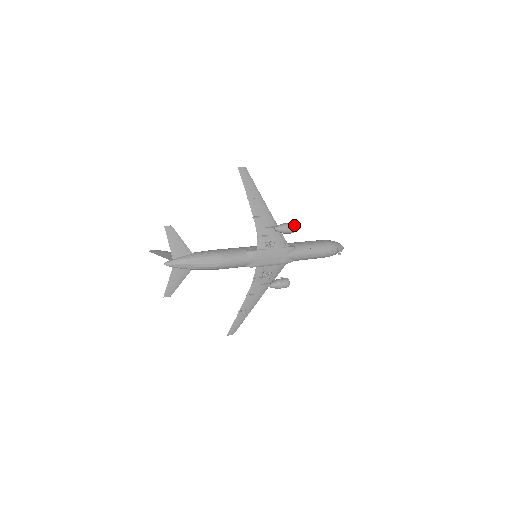
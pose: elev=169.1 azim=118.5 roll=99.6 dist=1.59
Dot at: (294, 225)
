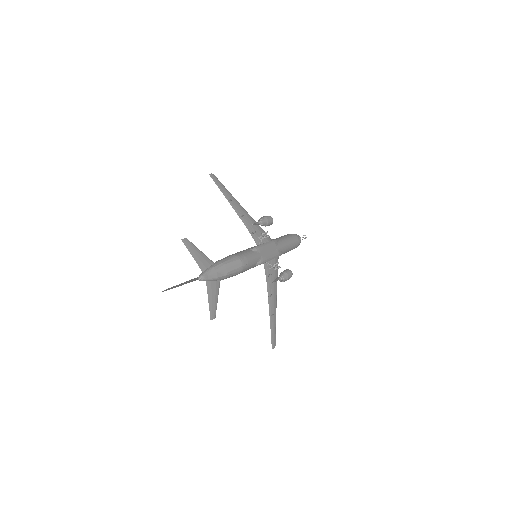
Dot at: (270, 216)
